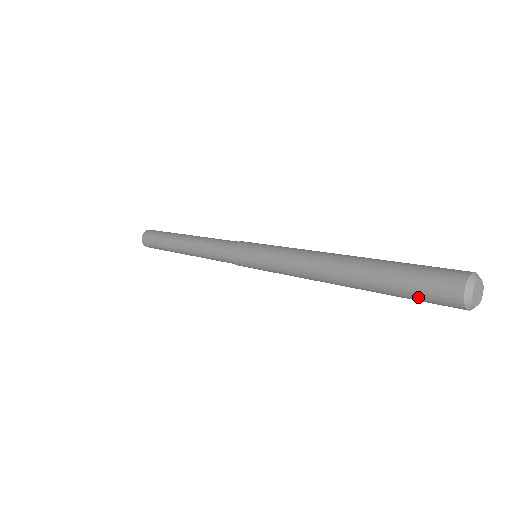
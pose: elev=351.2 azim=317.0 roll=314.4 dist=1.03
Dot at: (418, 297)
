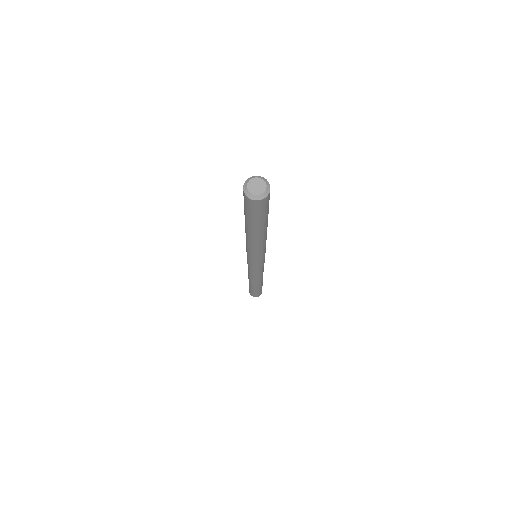
Dot at: (250, 213)
